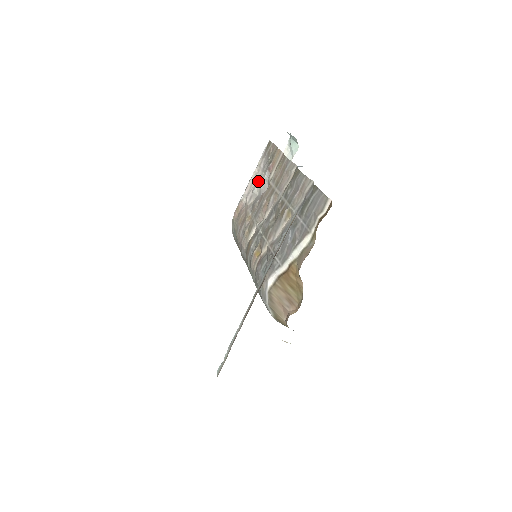
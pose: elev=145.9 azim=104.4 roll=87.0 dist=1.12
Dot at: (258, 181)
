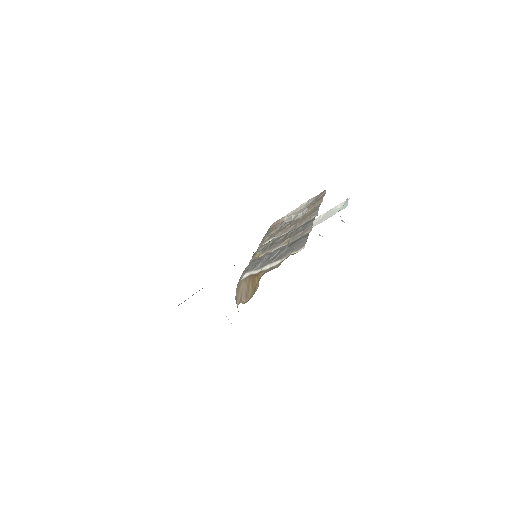
Dot at: (299, 211)
